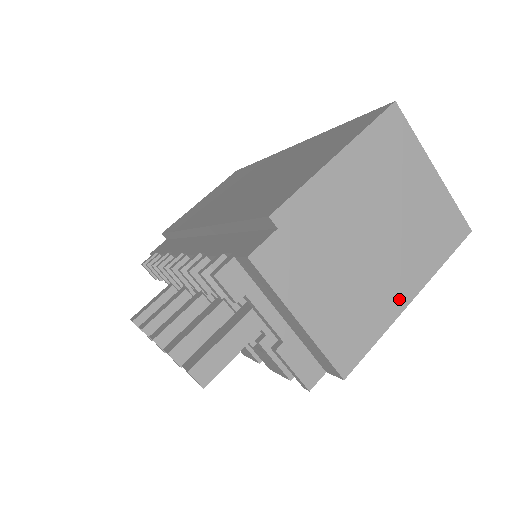
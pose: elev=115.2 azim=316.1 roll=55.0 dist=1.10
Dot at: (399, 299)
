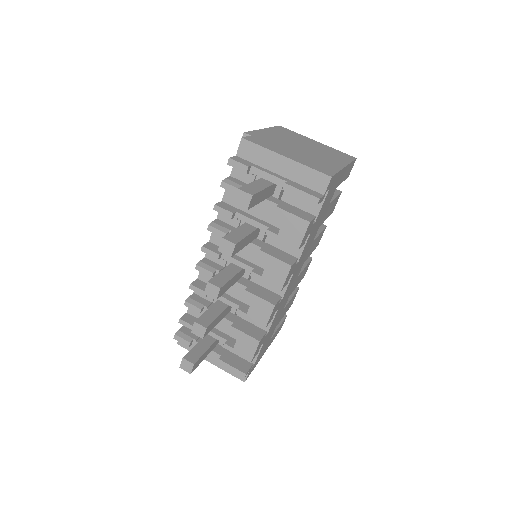
Dot at: (337, 164)
